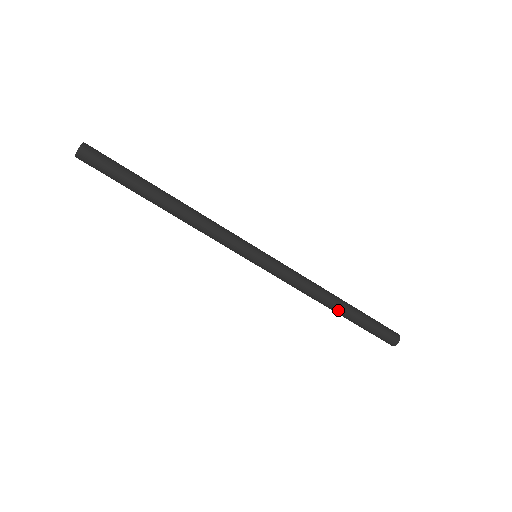
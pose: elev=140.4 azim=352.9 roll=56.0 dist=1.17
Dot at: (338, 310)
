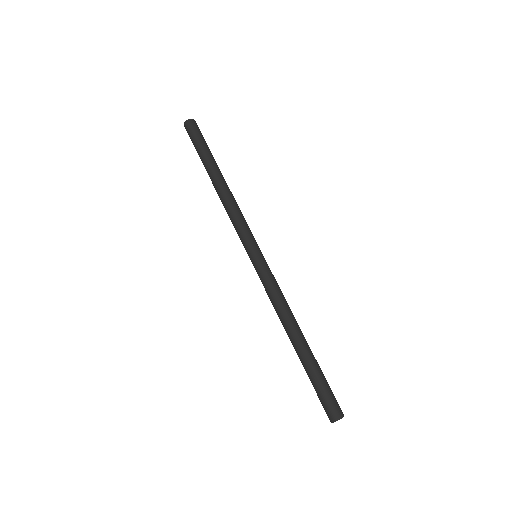
Dot at: (294, 346)
